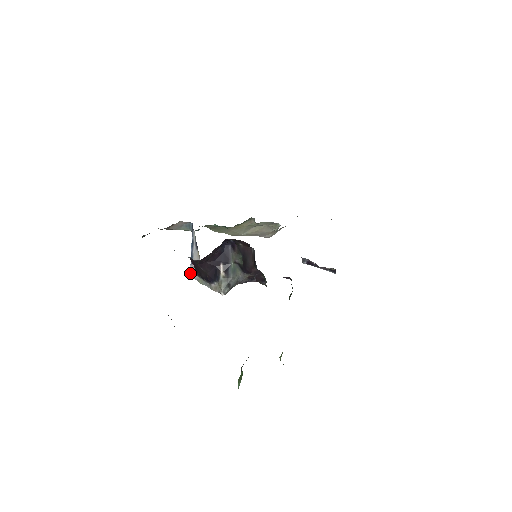
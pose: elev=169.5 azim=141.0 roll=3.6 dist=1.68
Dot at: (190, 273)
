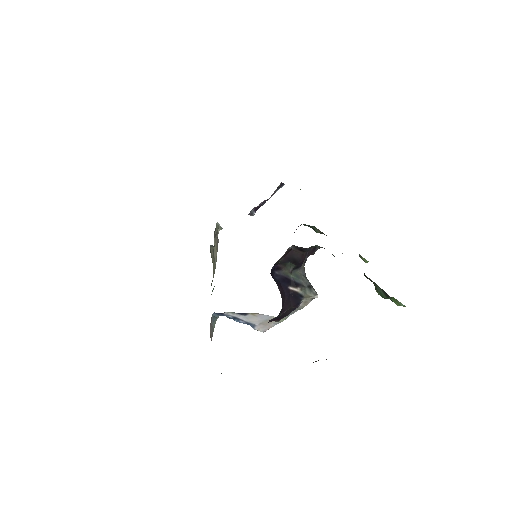
Dot at: (262, 331)
